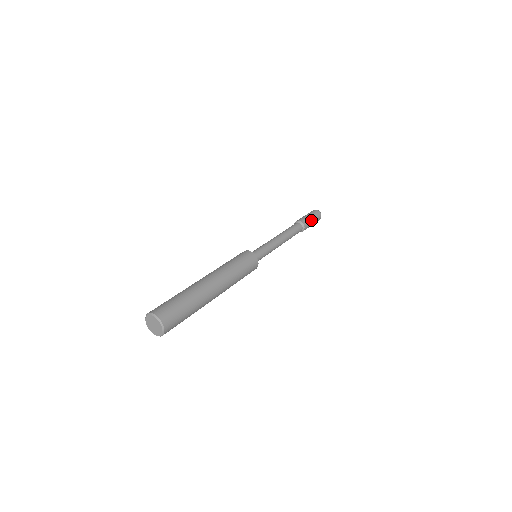
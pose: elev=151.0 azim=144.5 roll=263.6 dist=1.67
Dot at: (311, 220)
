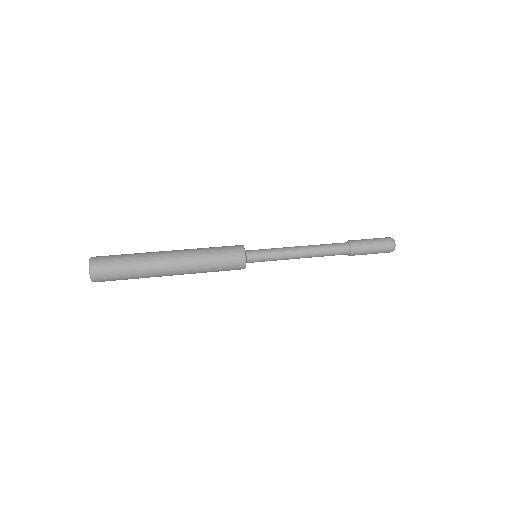
Dot at: (368, 242)
